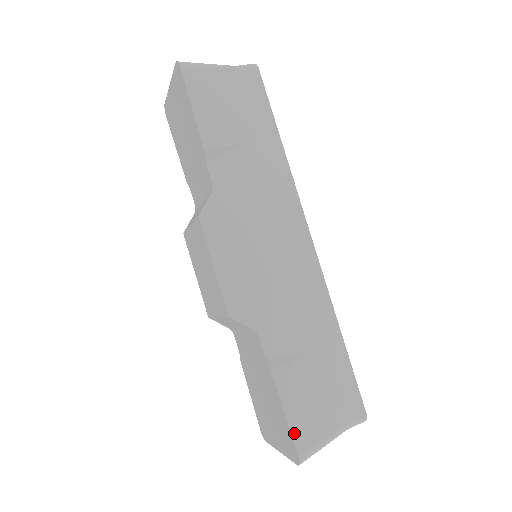
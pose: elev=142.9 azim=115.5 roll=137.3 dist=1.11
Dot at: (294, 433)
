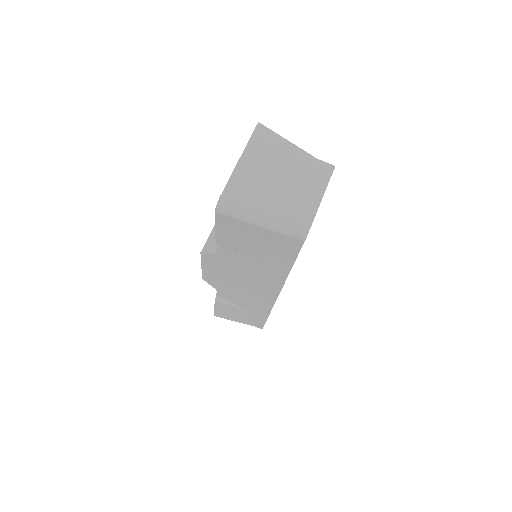
Dot at: (216, 313)
